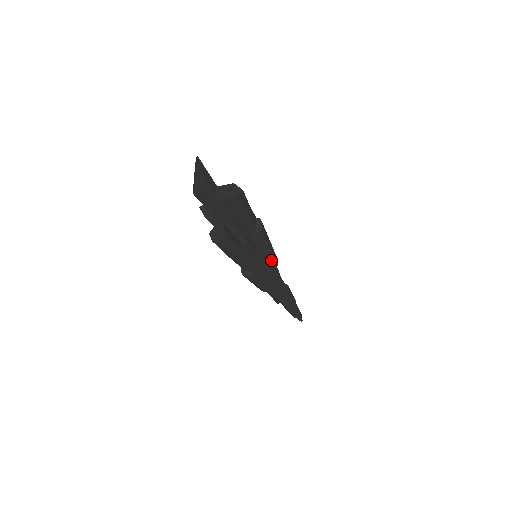
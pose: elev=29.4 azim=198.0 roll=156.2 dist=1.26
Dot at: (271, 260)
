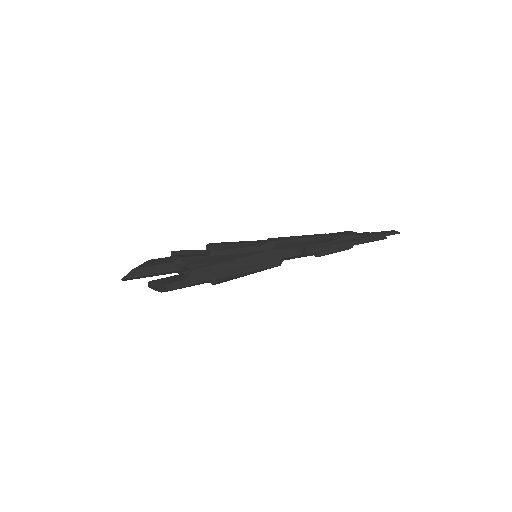
Dot at: occluded
